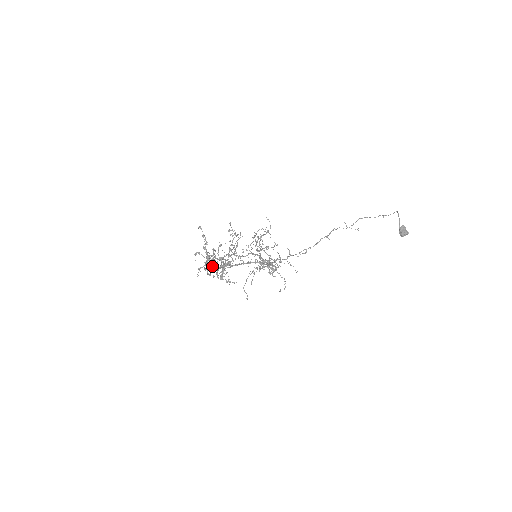
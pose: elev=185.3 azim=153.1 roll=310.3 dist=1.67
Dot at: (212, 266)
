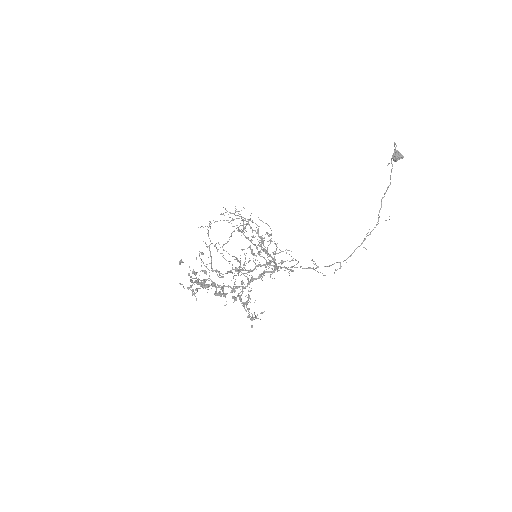
Dot at: (204, 281)
